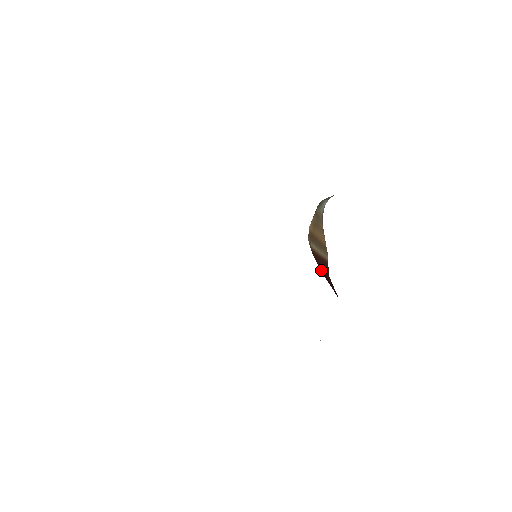
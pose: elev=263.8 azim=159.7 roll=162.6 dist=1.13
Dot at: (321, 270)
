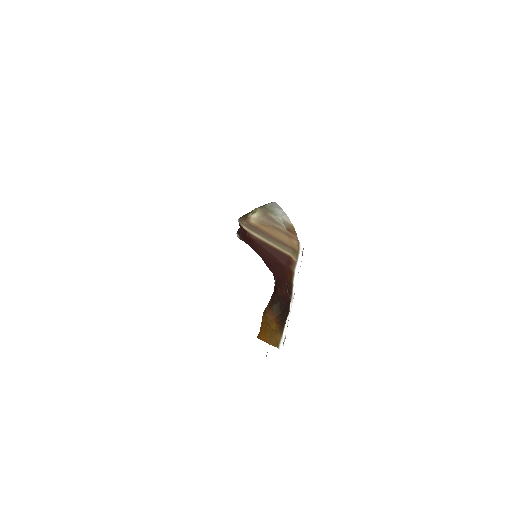
Dot at: (259, 251)
